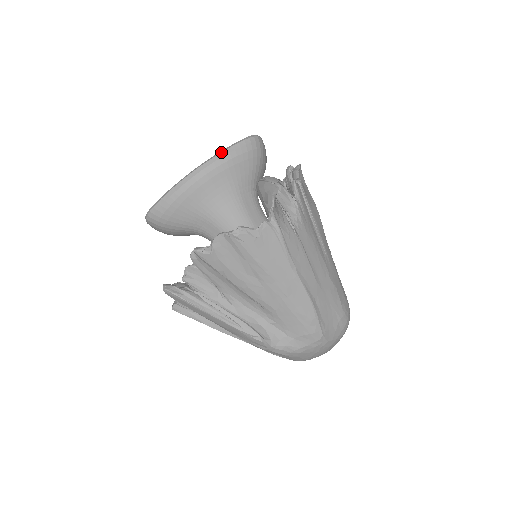
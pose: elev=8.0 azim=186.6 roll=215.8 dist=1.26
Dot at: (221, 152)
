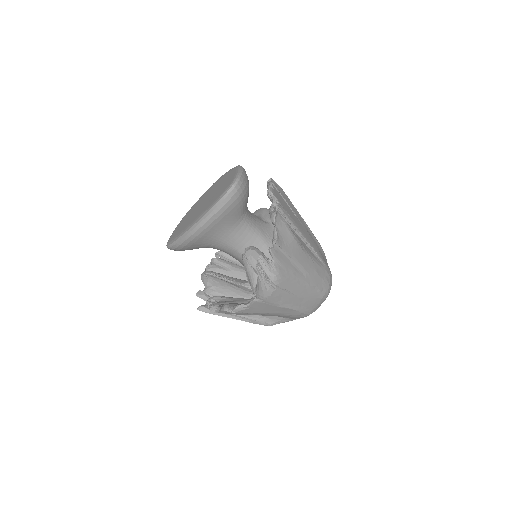
Dot at: (208, 215)
